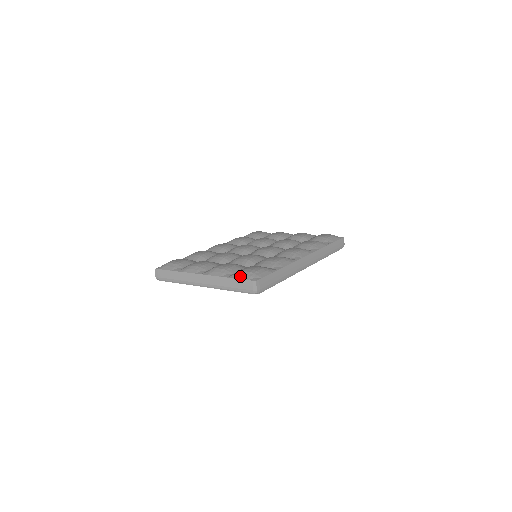
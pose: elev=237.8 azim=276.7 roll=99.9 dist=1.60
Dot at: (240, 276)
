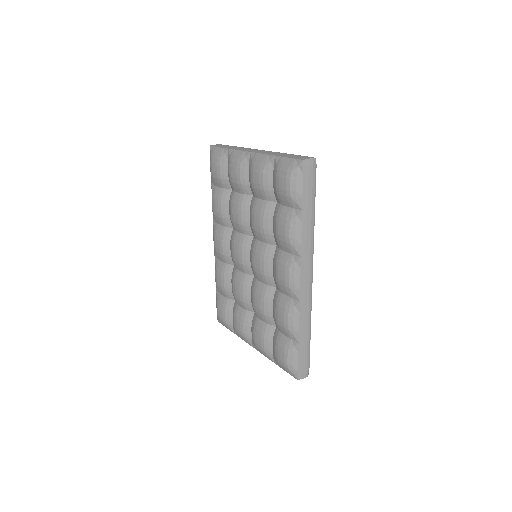
Dot at: occluded
